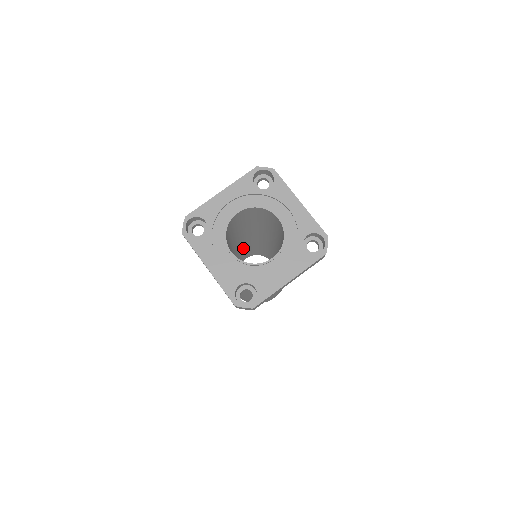
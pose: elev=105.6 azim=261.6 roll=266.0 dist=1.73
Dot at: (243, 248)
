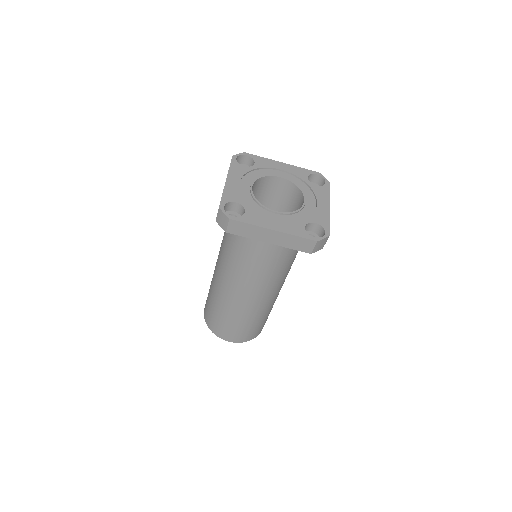
Dot at: occluded
